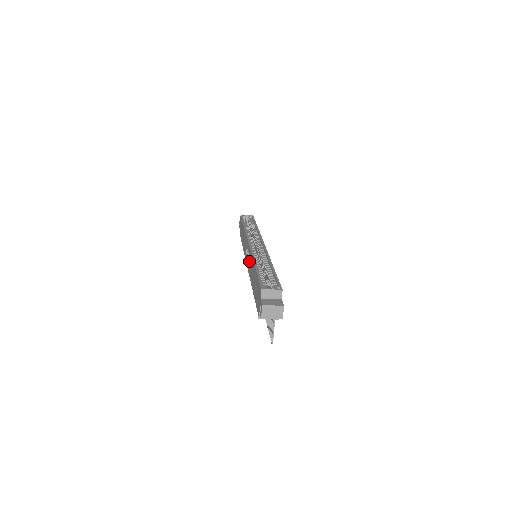
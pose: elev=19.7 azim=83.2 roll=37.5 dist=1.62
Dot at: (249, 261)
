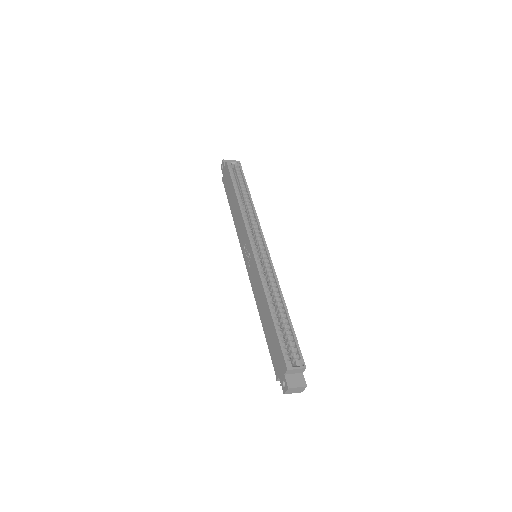
Dot at: (254, 276)
